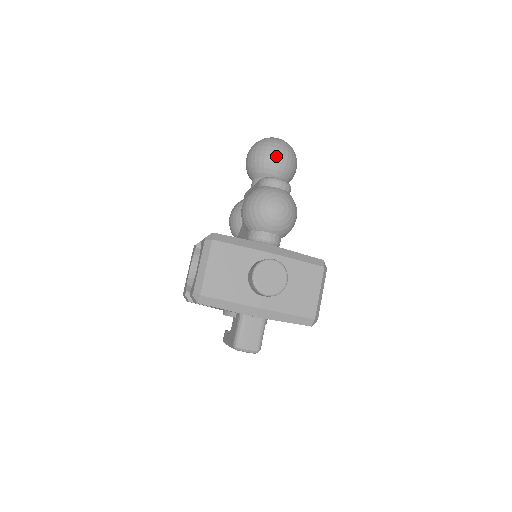
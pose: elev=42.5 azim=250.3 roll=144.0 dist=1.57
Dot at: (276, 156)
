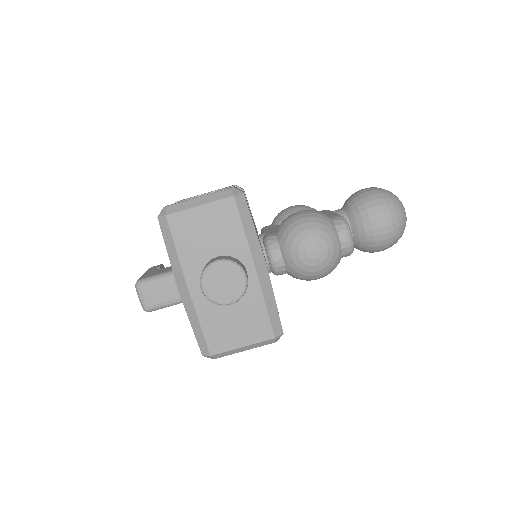
Dot at: (380, 219)
